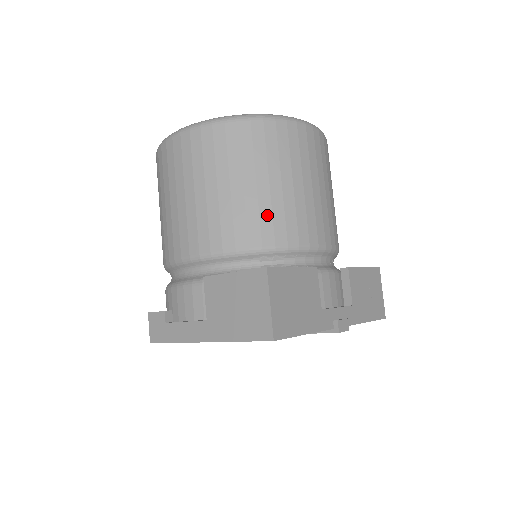
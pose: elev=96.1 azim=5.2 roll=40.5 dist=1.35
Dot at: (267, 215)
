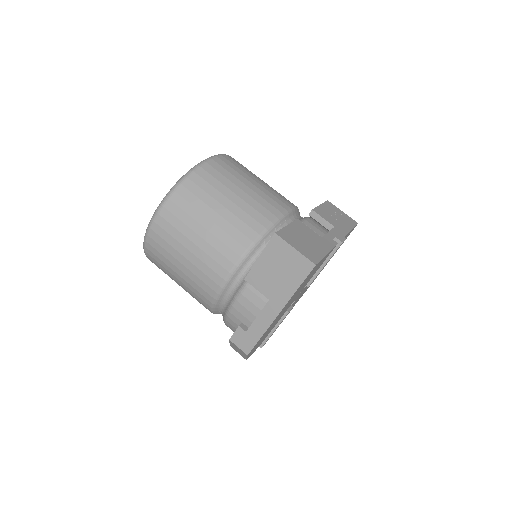
Dot at: (245, 217)
